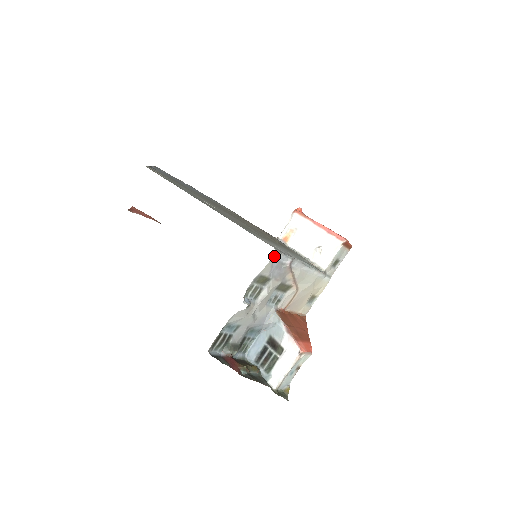
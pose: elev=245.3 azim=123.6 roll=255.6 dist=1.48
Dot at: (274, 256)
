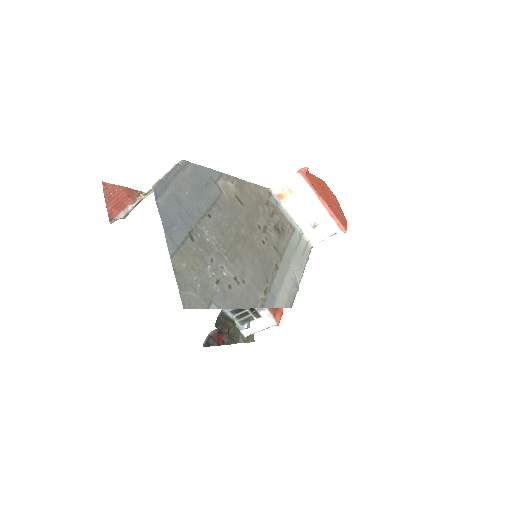
Dot at: occluded
